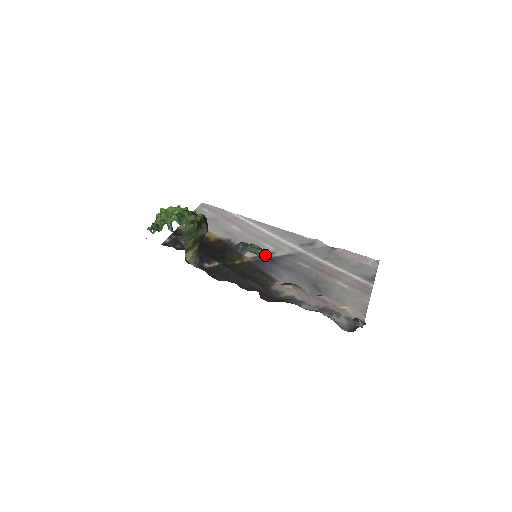
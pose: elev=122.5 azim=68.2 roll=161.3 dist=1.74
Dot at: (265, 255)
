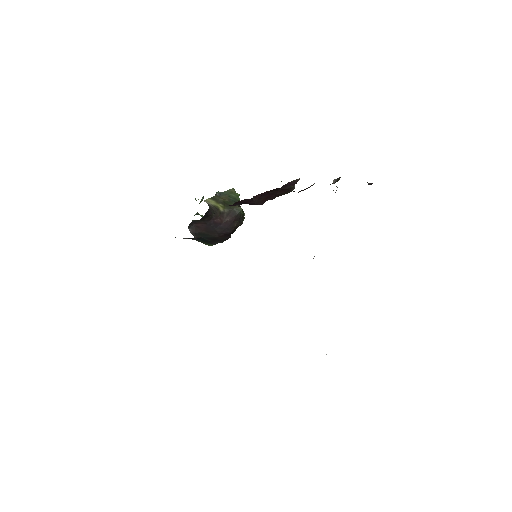
Dot at: occluded
